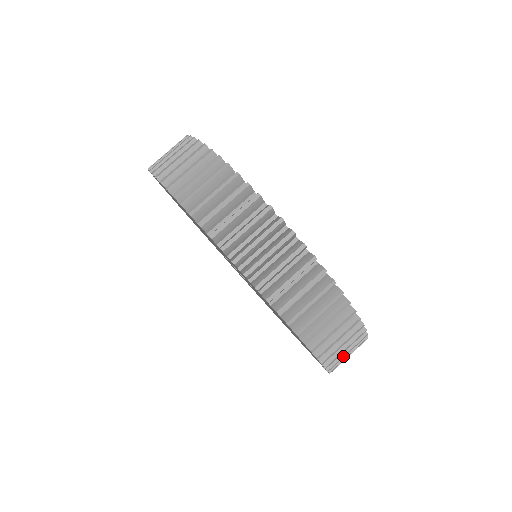
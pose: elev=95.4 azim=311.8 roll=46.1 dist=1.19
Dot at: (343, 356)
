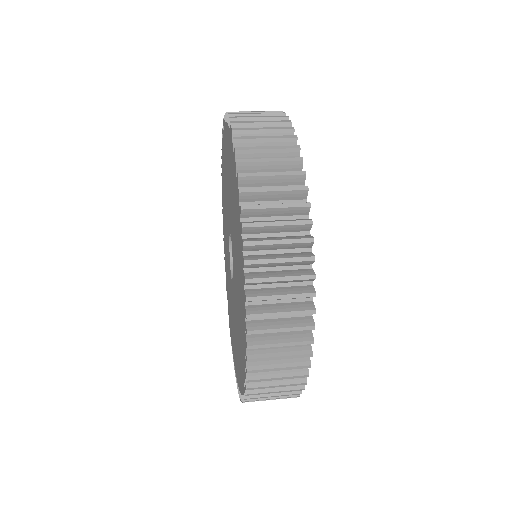
Dot at: (274, 328)
